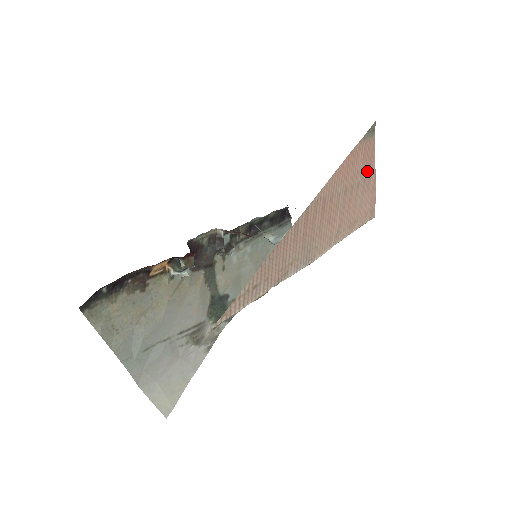
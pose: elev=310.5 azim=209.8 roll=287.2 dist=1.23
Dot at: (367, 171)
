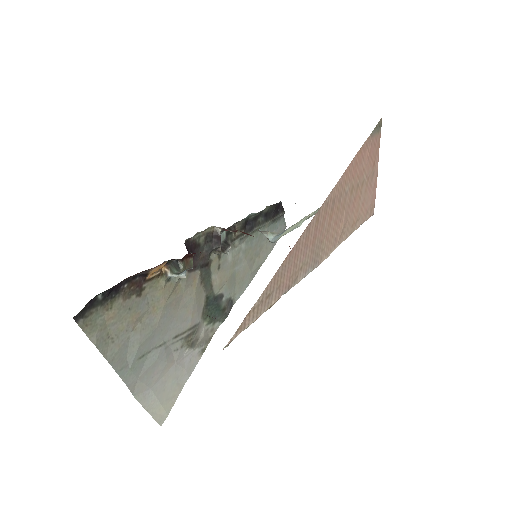
Dot at: (371, 168)
